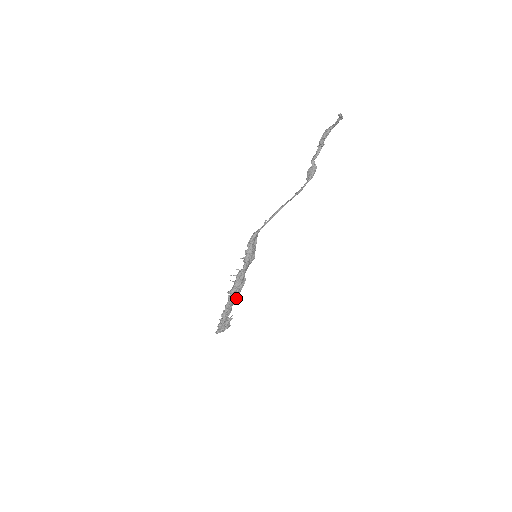
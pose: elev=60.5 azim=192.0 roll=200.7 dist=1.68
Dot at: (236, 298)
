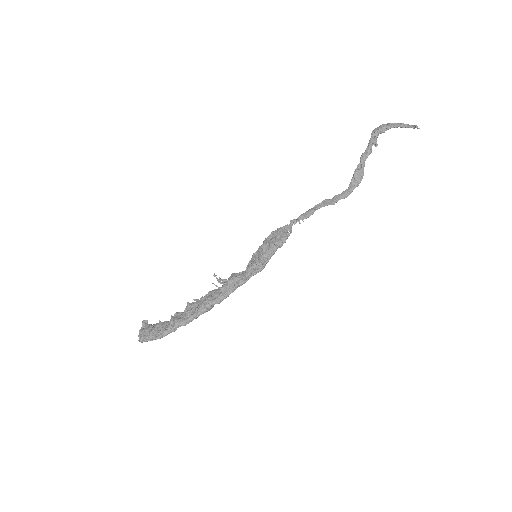
Dot at: (211, 308)
